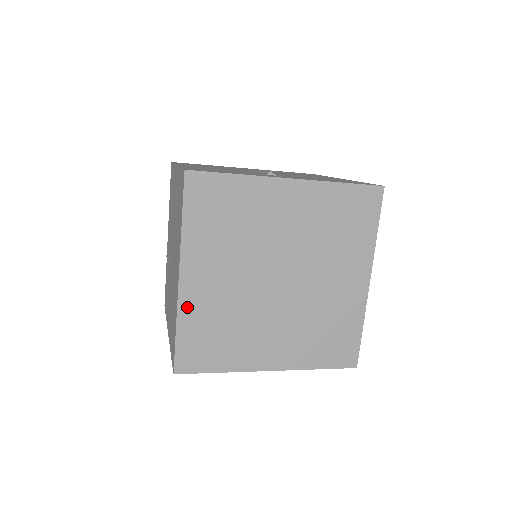
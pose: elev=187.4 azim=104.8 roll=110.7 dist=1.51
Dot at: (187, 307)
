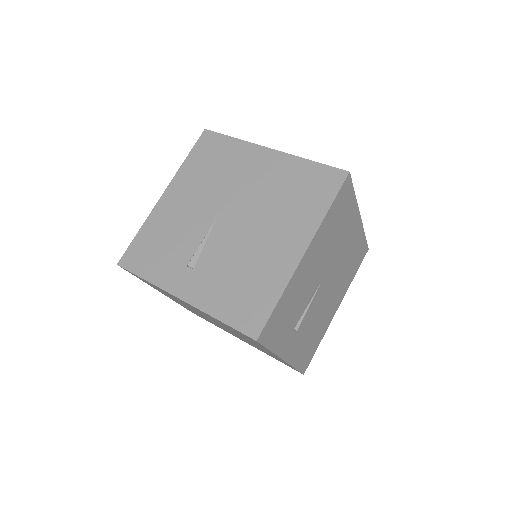
Dot at: occluded
